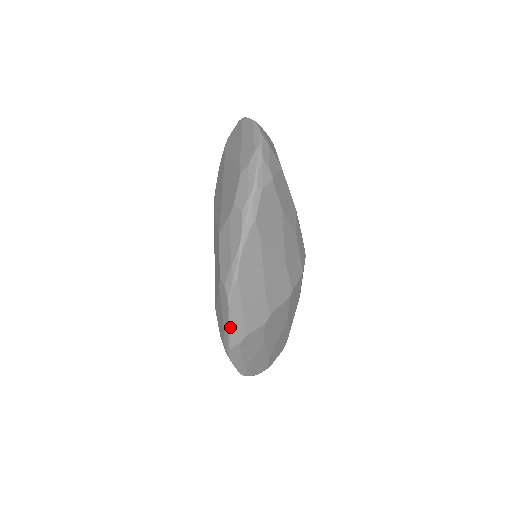
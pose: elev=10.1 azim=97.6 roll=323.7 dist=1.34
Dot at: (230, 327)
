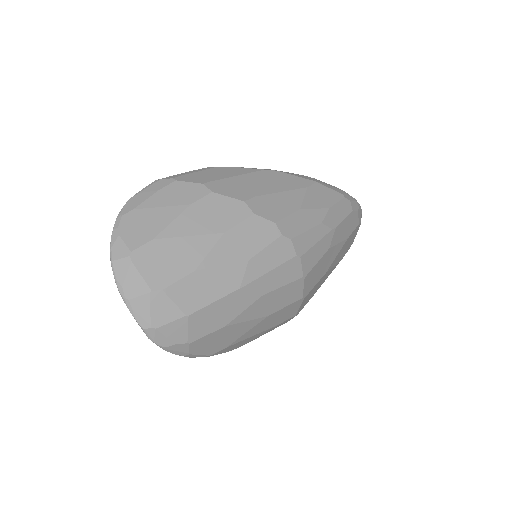
Dot at: occluded
